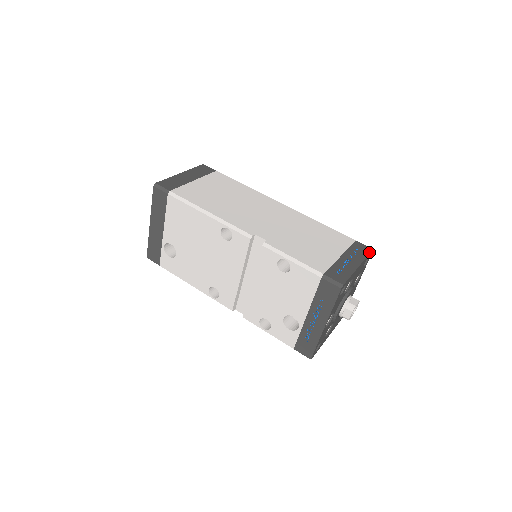
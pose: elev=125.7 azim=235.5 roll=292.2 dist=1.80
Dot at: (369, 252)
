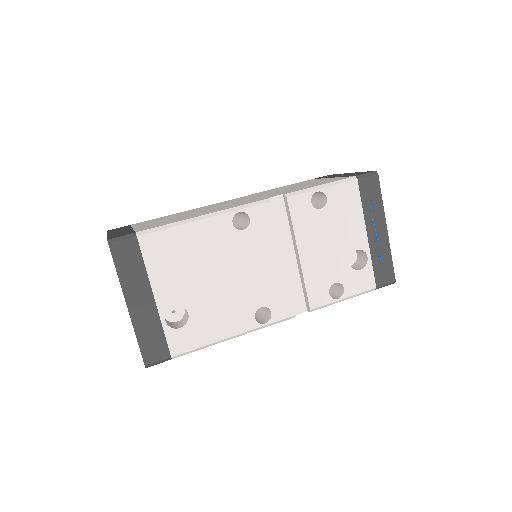
Dot at: (333, 174)
